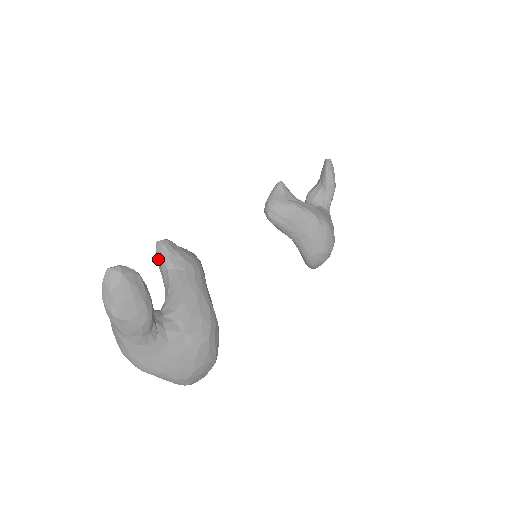
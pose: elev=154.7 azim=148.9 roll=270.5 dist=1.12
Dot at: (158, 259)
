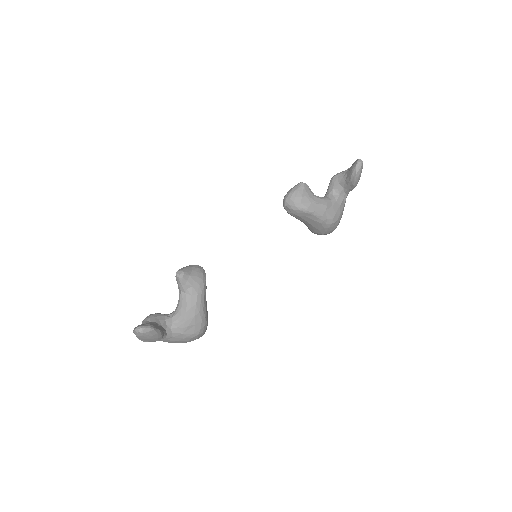
Dot at: (176, 280)
